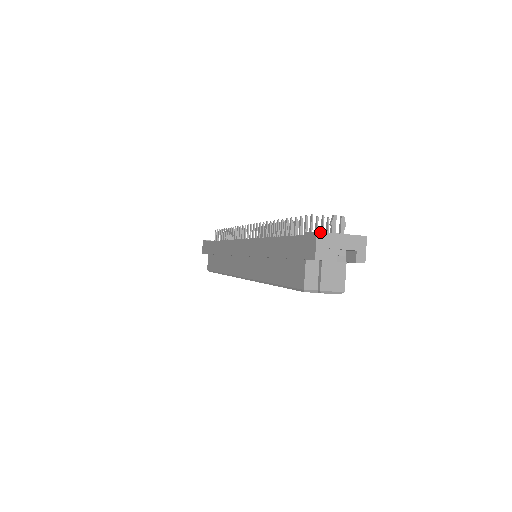
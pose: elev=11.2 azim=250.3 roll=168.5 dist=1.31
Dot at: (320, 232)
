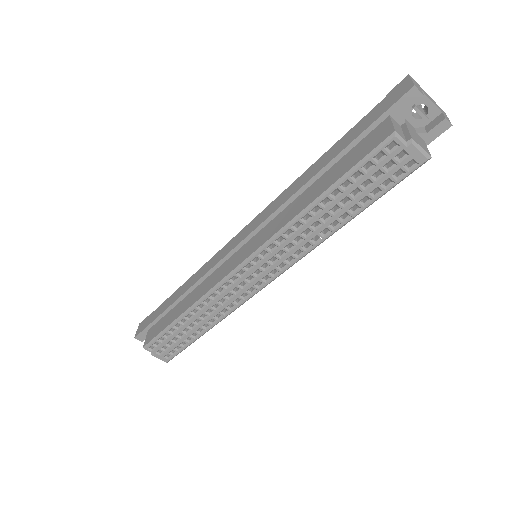
Dot at: (411, 77)
